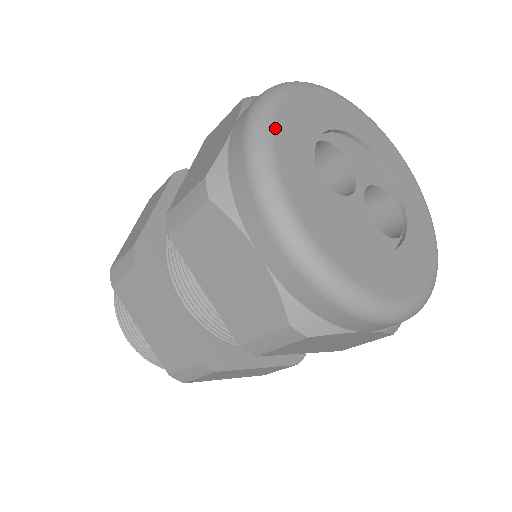
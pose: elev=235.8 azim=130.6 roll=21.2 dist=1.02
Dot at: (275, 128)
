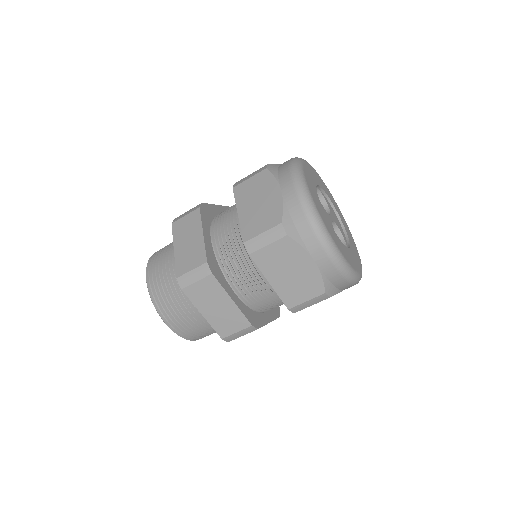
Dot at: (305, 163)
